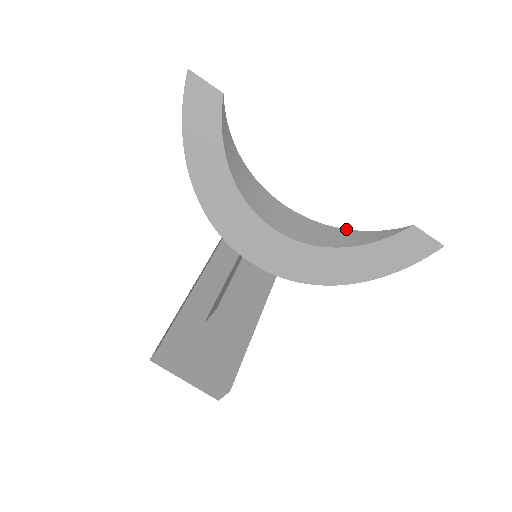
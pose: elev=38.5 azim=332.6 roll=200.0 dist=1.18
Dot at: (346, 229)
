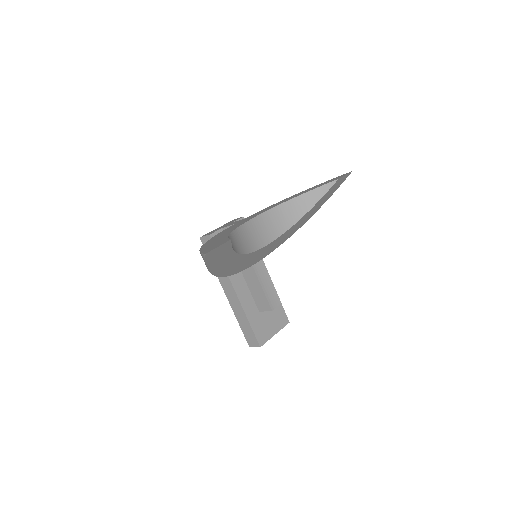
Dot at: (294, 198)
